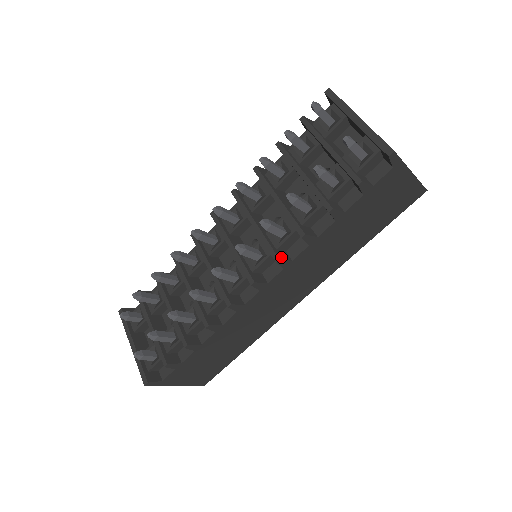
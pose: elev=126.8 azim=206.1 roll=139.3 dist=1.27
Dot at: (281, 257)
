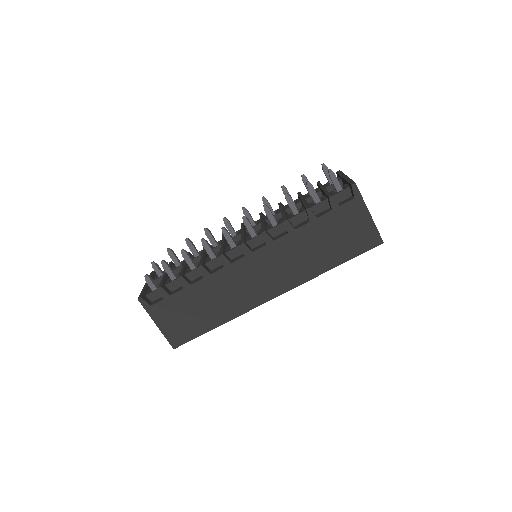
Dot at: (267, 233)
